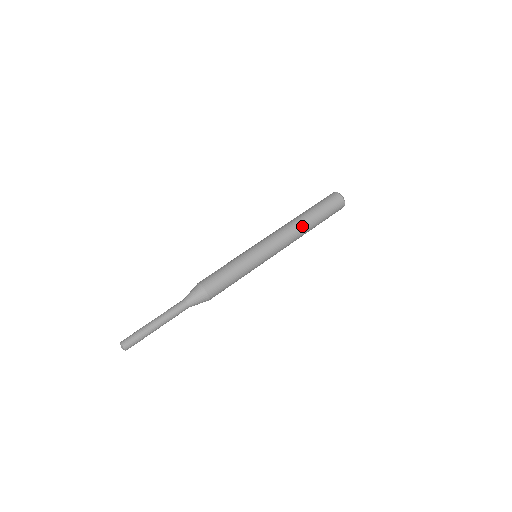
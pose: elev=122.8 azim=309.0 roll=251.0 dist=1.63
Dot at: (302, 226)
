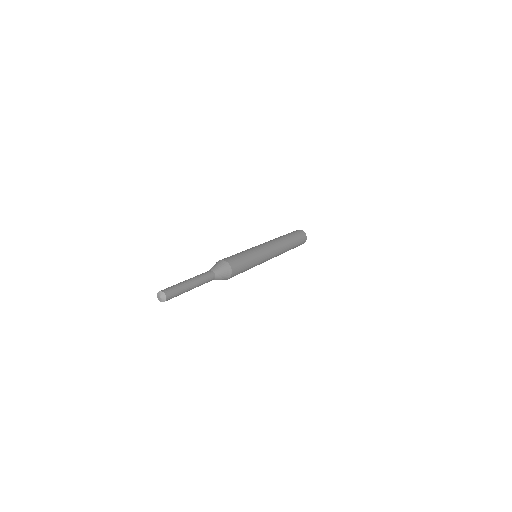
Dot at: (285, 241)
